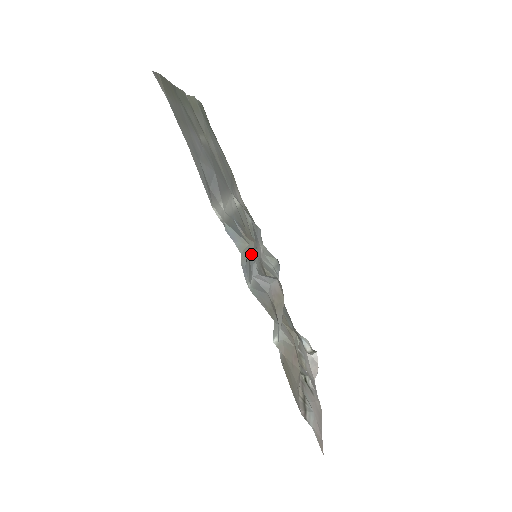
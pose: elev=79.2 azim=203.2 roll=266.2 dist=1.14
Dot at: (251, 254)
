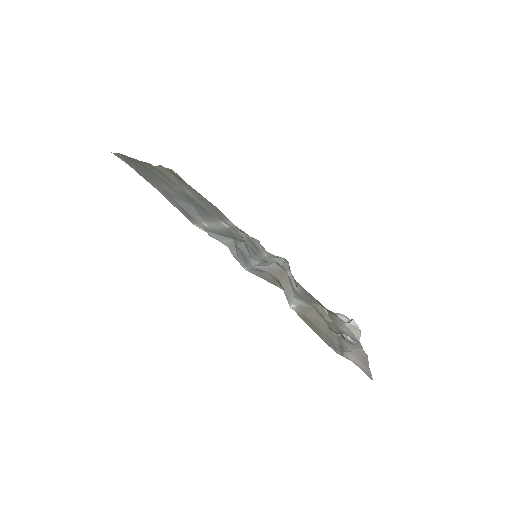
Dot at: (245, 251)
